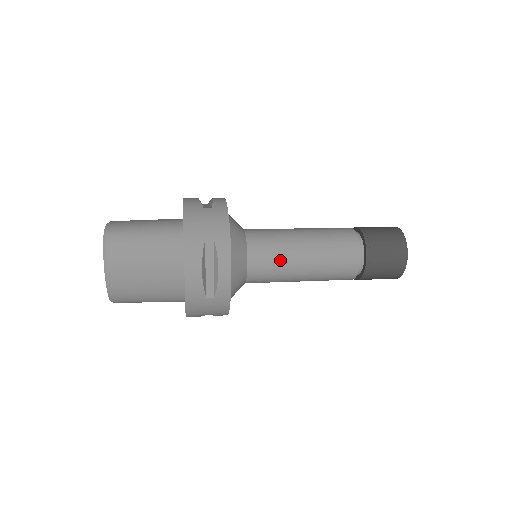
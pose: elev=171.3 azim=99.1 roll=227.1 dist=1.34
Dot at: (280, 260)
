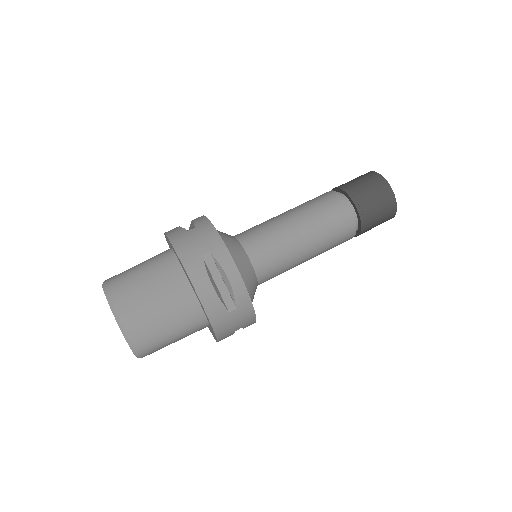
Dot at: occluded
